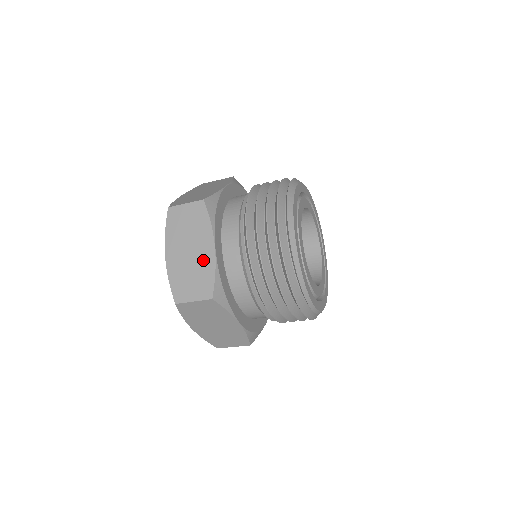
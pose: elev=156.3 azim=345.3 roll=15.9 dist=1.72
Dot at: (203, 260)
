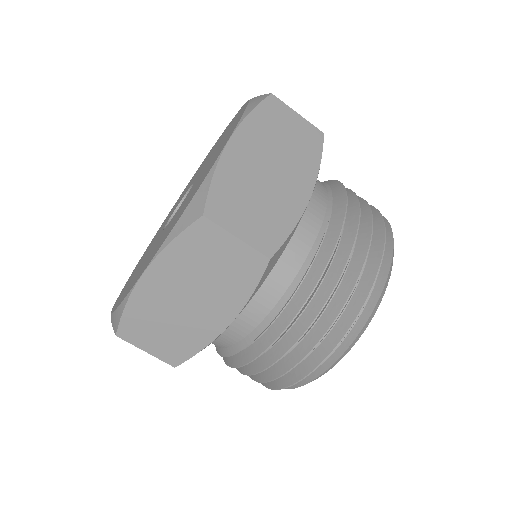
Dot at: (199, 325)
